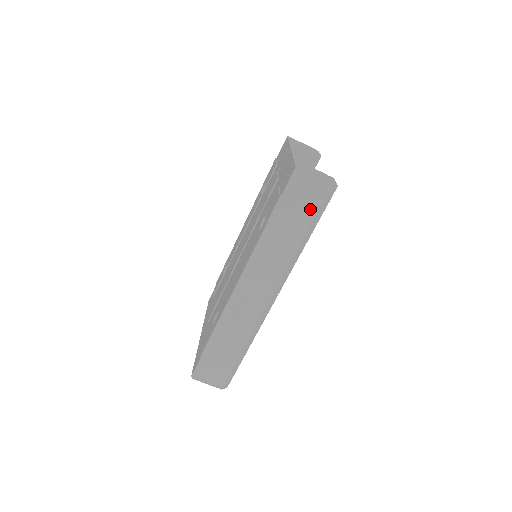
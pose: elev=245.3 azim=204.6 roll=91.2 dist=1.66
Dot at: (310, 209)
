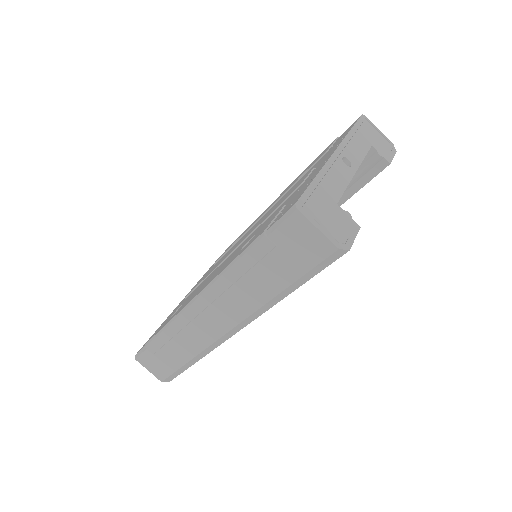
Dot at: (299, 263)
